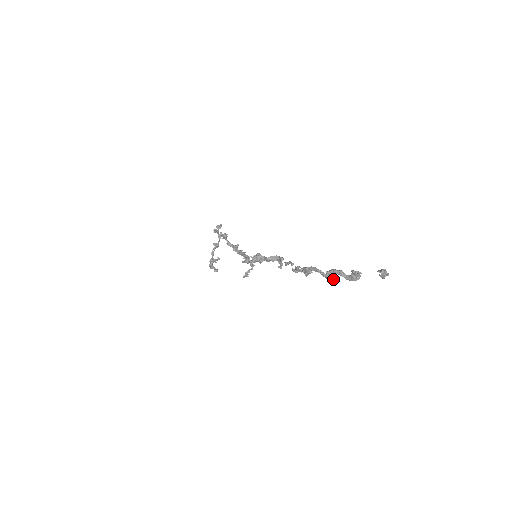
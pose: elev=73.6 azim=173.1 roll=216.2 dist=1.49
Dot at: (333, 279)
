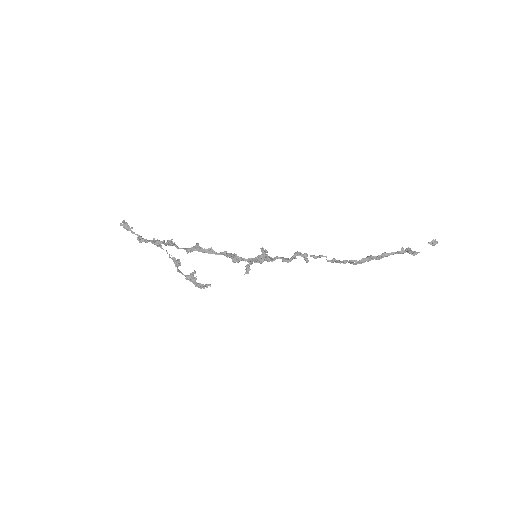
Dot at: occluded
